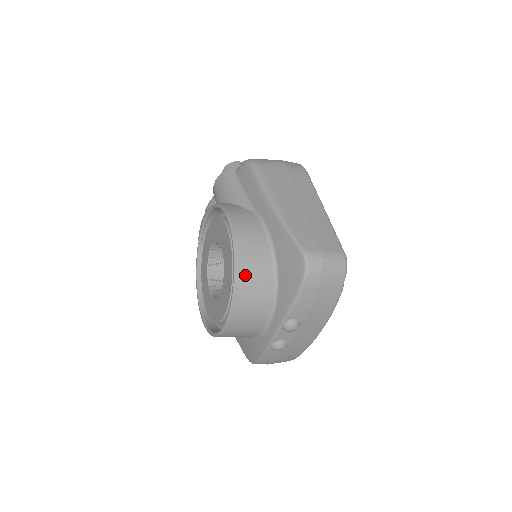
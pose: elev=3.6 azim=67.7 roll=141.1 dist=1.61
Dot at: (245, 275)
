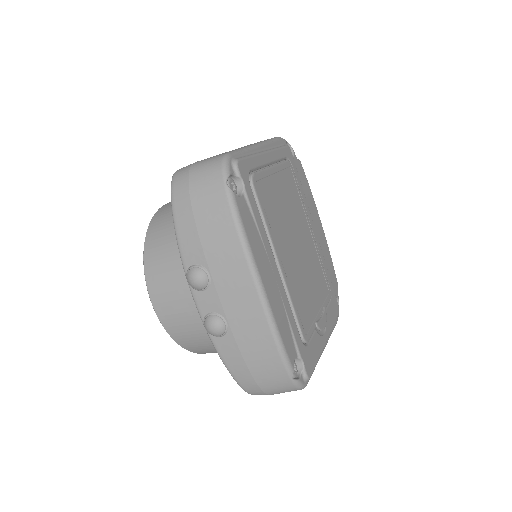
Dot at: (154, 236)
